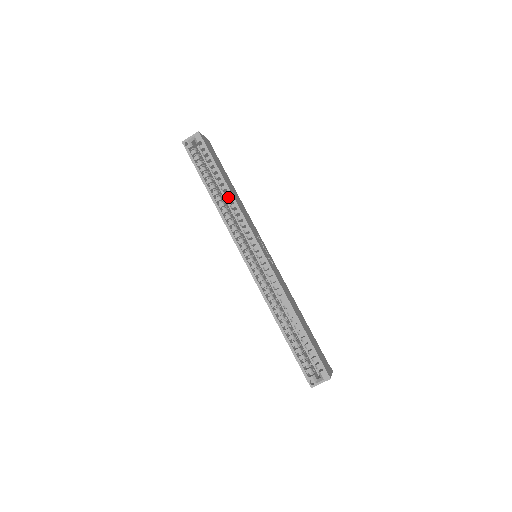
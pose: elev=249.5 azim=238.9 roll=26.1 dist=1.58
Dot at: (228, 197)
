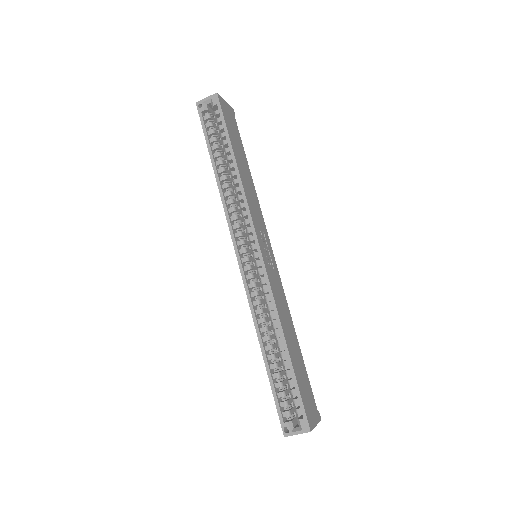
Dot at: (236, 178)
